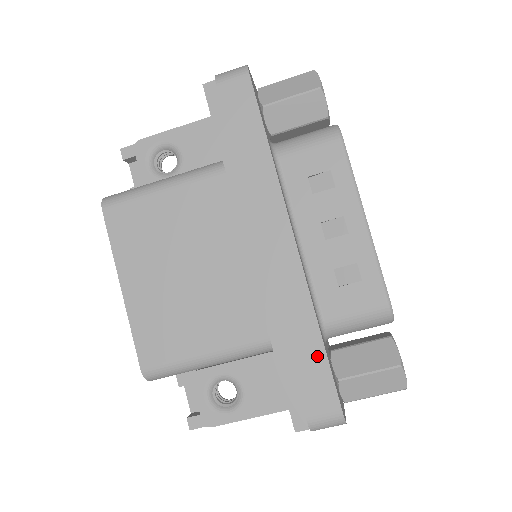
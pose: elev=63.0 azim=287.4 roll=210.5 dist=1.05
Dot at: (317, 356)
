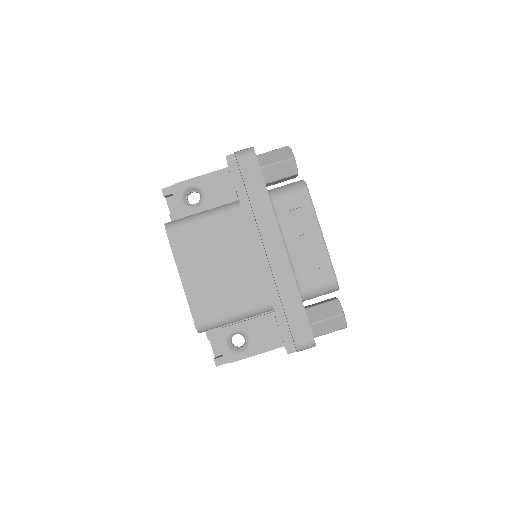
Dot at: (299, 310)
